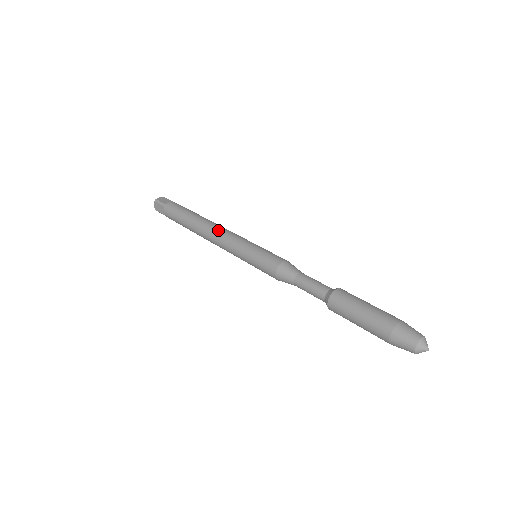
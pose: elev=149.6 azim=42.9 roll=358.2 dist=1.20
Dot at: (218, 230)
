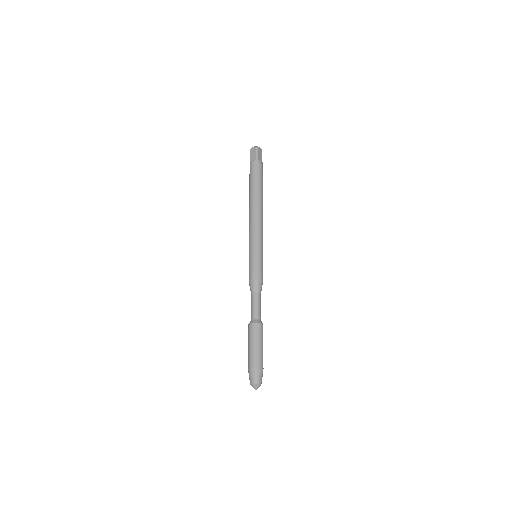
Dot at: (250, 220)
